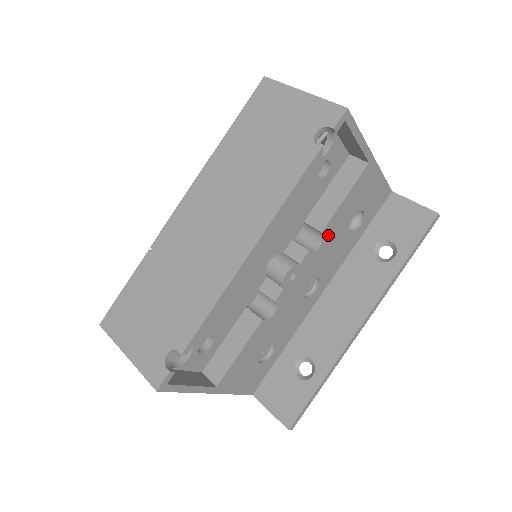
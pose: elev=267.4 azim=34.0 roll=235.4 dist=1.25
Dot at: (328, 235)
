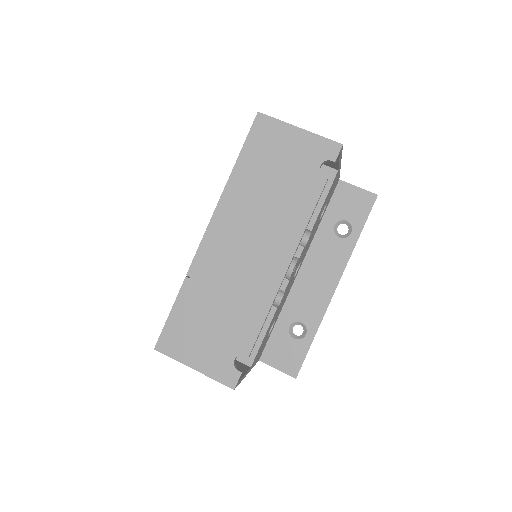
Dot at: (312, 230)
